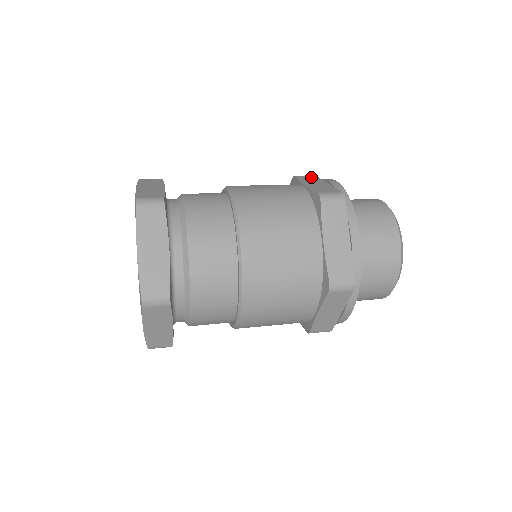
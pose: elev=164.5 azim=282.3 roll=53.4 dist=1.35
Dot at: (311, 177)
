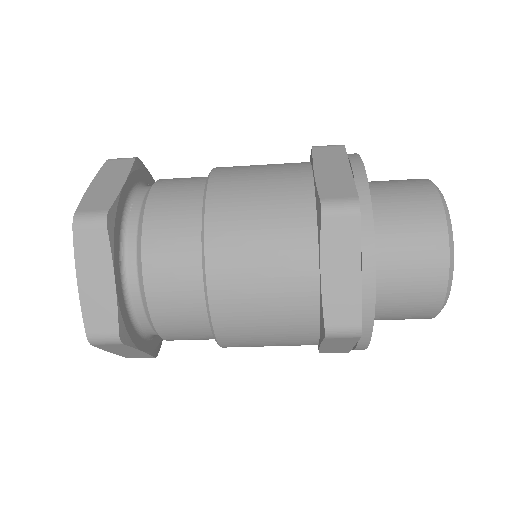
Dot at: occluded
